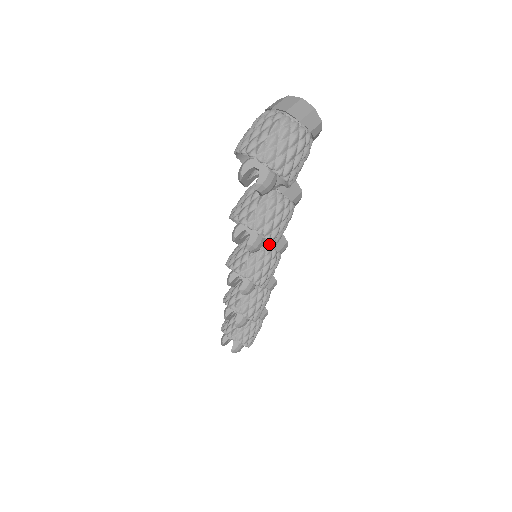
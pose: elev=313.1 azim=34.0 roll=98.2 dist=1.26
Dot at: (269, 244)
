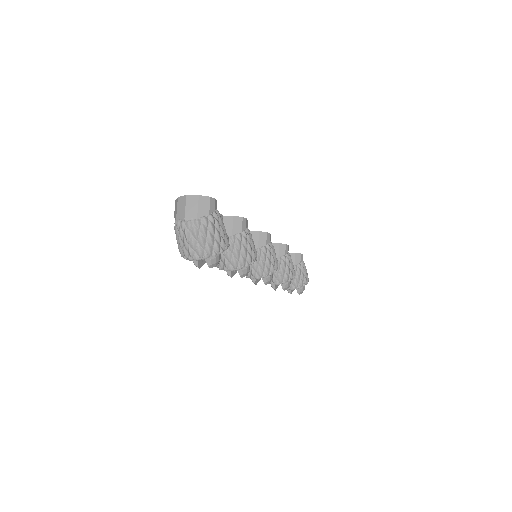
Dot at: (256, 248)
